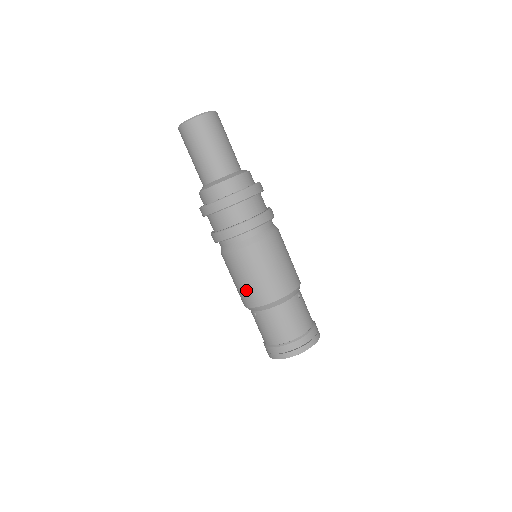
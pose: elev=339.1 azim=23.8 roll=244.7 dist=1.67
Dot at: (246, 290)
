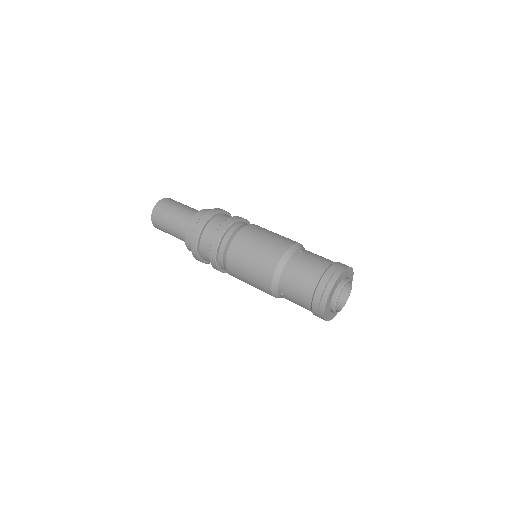
Dot at: (256, 280)
